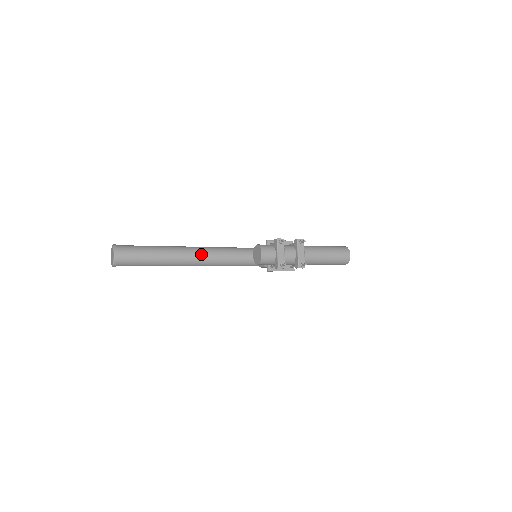
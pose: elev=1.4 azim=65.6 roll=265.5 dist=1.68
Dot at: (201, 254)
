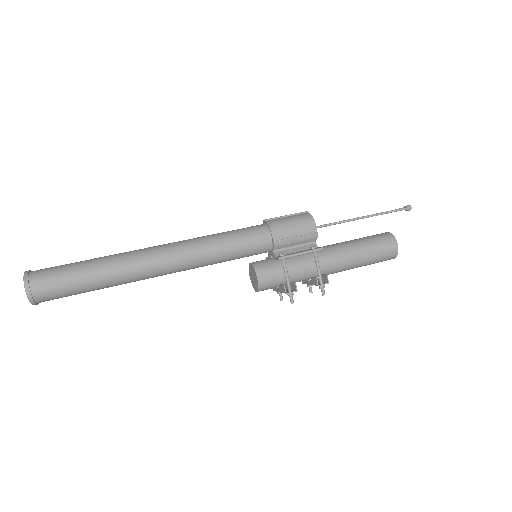
Dot at: occluded
